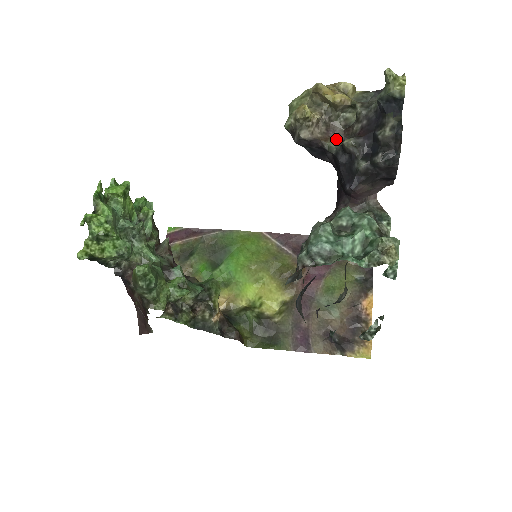
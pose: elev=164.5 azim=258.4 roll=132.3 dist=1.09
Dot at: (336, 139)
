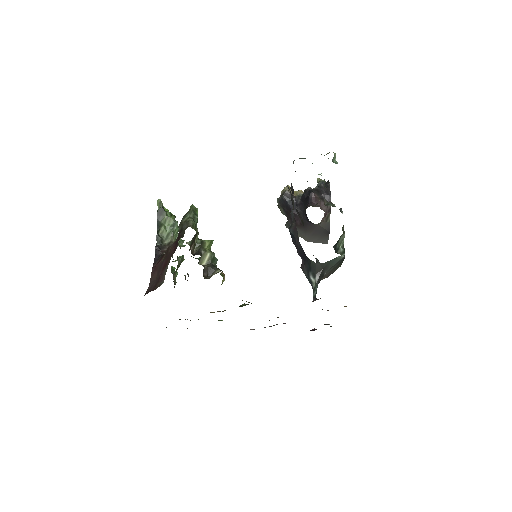
Dot at: occluded
